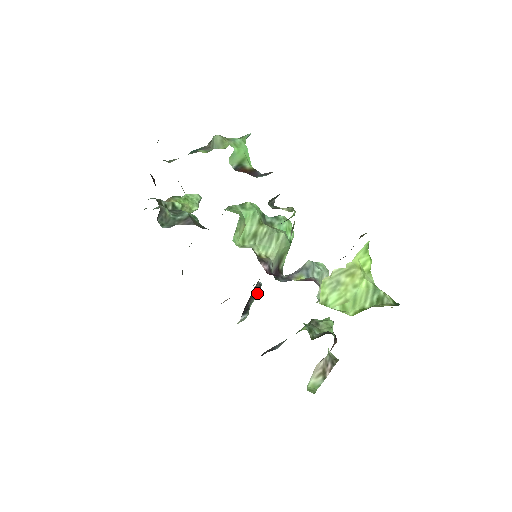
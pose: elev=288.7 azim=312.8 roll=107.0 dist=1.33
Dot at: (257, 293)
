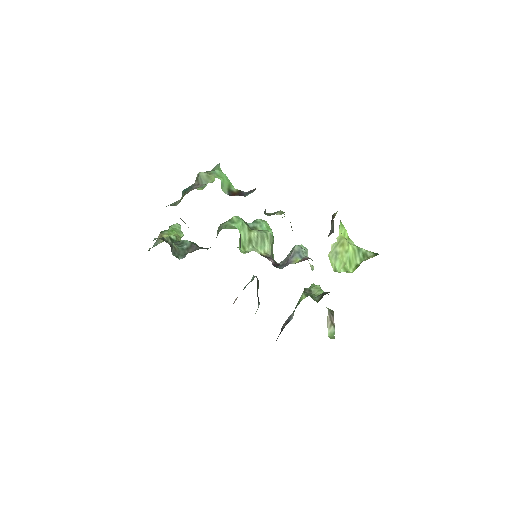
Dot at: (258, 285)
